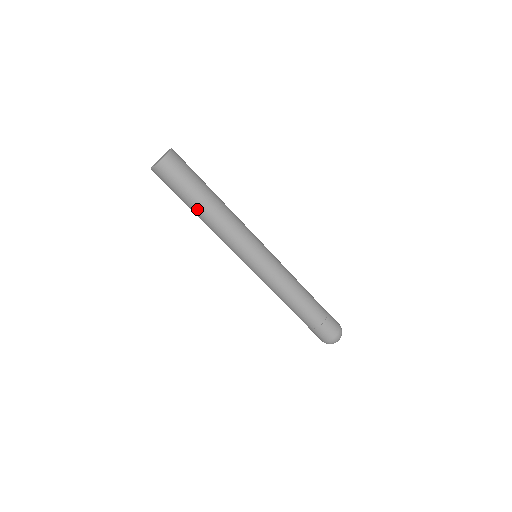
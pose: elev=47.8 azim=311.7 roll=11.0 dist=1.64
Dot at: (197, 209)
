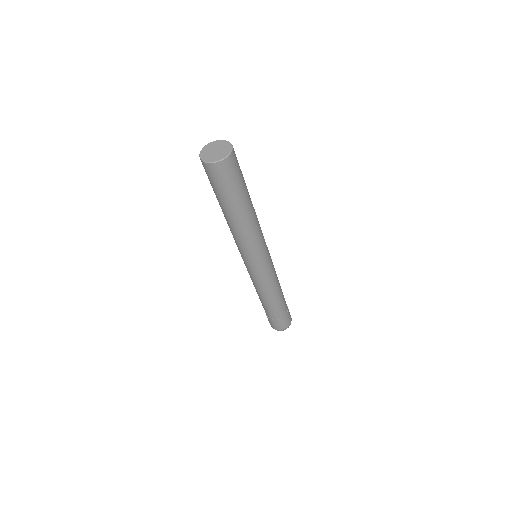
Dot at: (228, 212)
